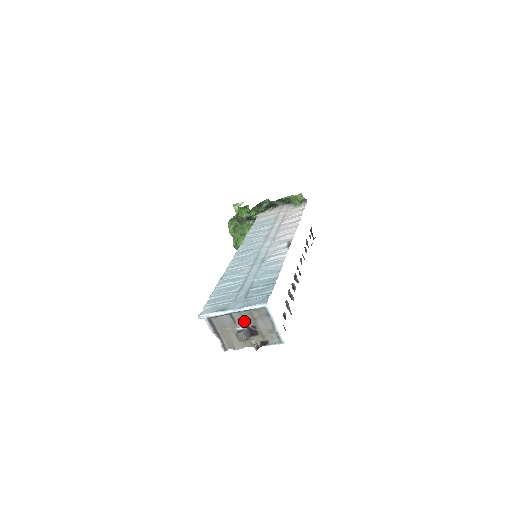
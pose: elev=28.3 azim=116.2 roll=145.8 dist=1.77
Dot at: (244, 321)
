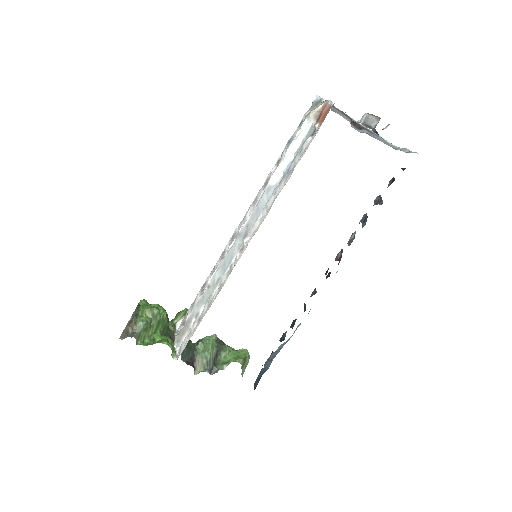
Dot at: occluded
